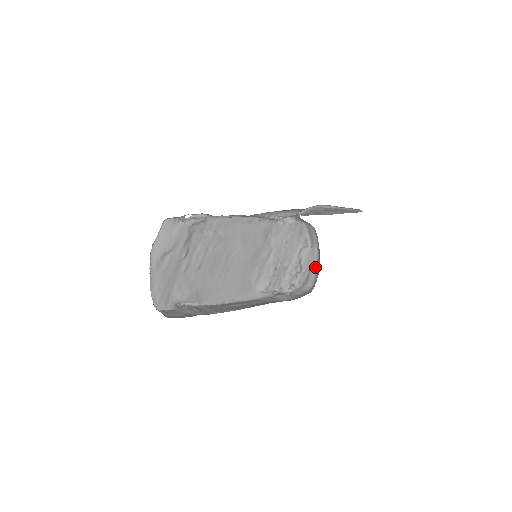
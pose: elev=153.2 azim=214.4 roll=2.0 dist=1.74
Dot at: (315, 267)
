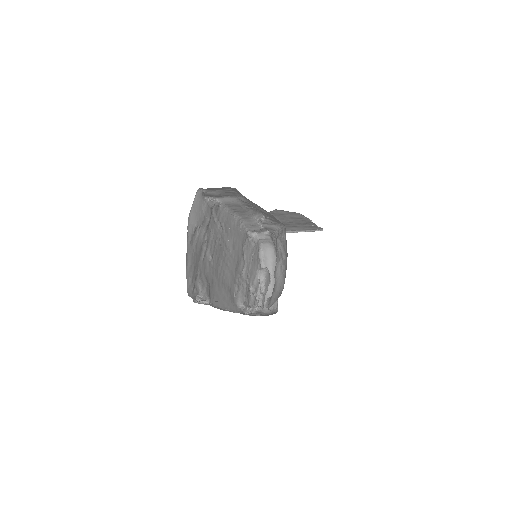
Dot at: (270, 291)
